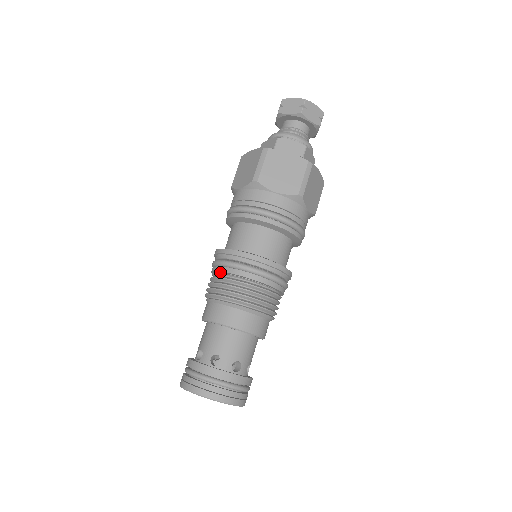
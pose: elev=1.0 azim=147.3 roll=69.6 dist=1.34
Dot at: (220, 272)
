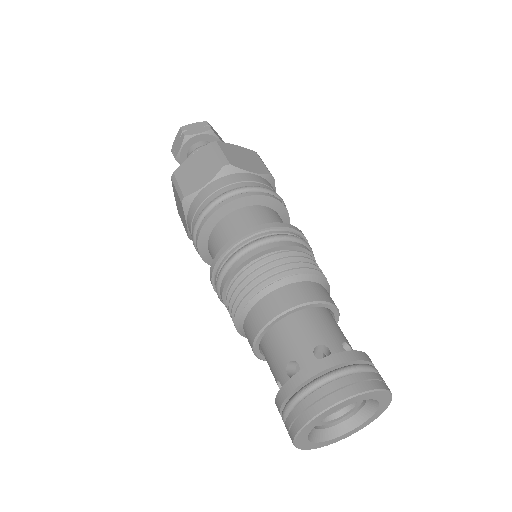
Dot at: (226, 295)
